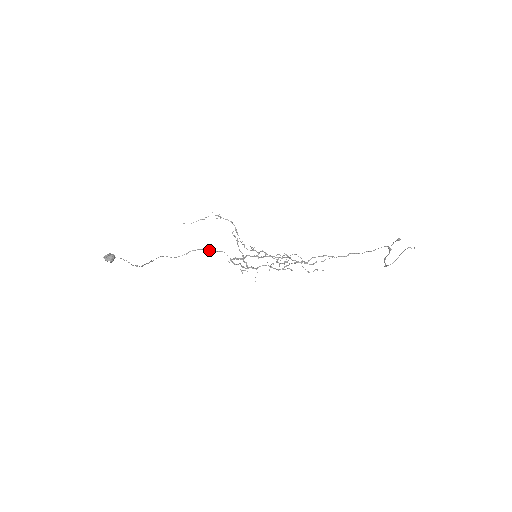
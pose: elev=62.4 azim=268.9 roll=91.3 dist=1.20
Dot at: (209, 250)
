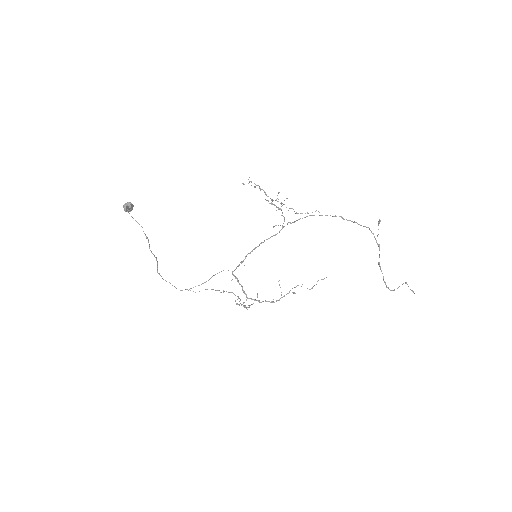
Dot at: (212, 276)
